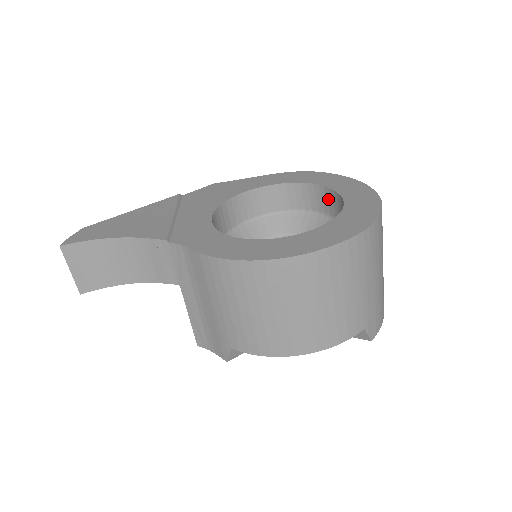
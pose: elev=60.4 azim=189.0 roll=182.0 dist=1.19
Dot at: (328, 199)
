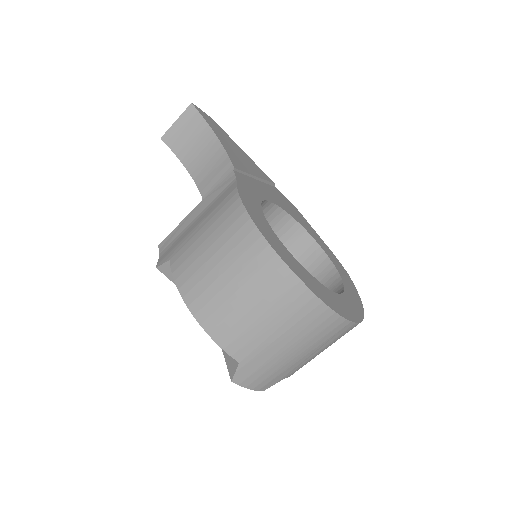
Dot at: occluded
